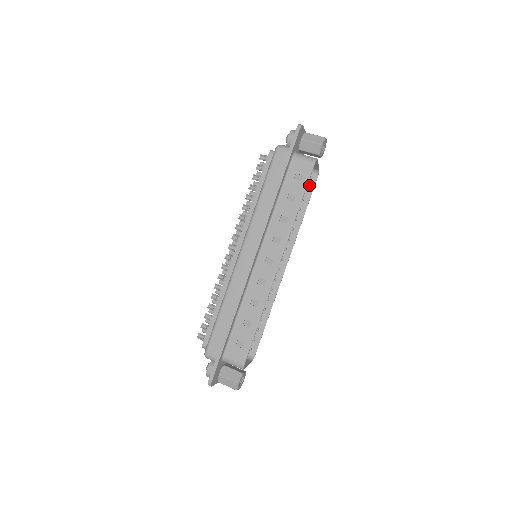
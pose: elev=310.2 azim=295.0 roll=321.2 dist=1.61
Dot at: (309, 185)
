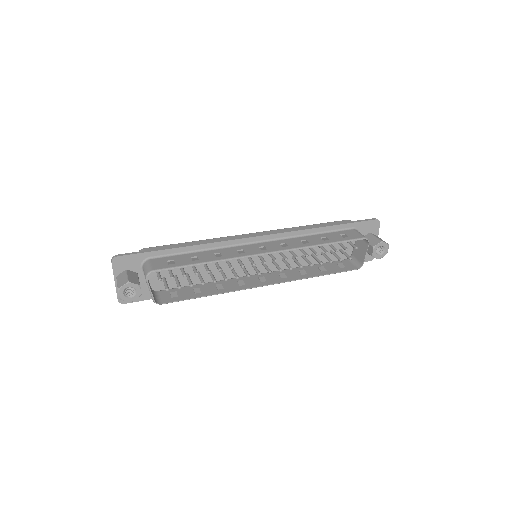
Dot at: (345, 268)
